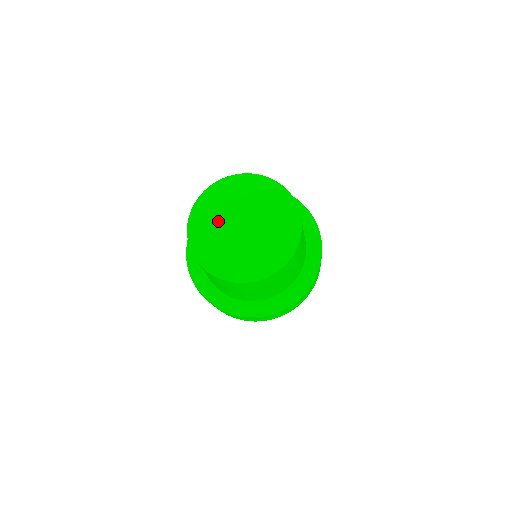
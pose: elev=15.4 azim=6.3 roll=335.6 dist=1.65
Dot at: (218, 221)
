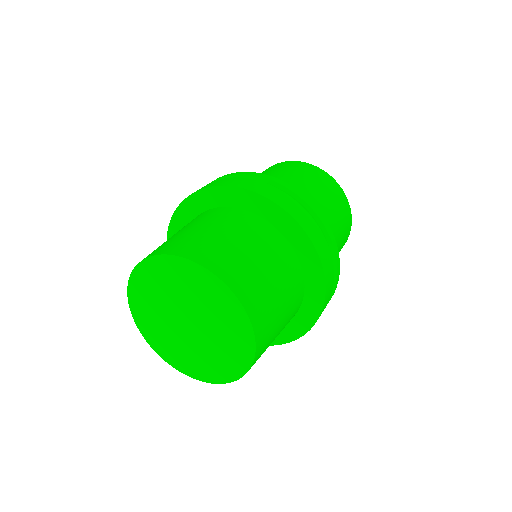
Dot at: (176, 292)
